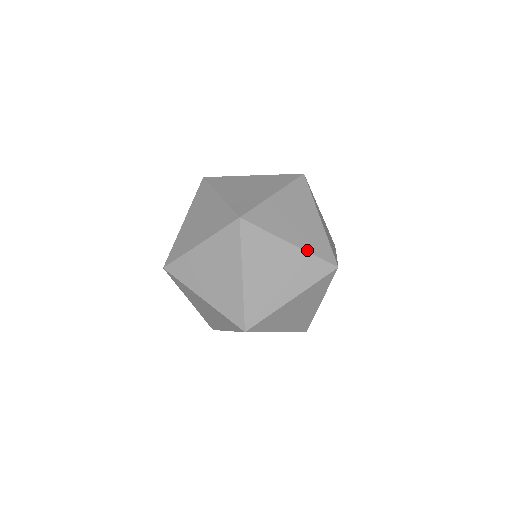
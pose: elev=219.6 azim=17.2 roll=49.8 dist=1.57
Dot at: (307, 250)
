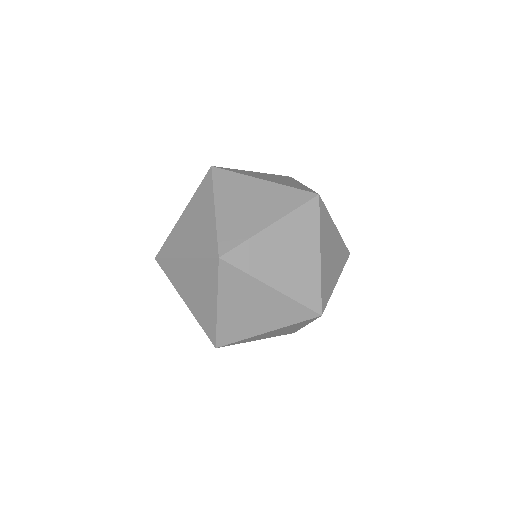
Dot at: occluded
